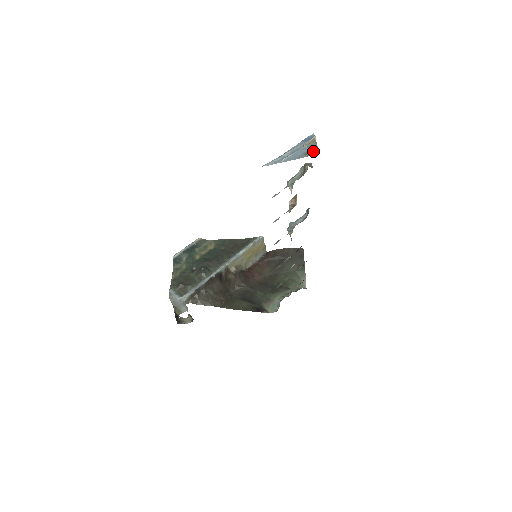
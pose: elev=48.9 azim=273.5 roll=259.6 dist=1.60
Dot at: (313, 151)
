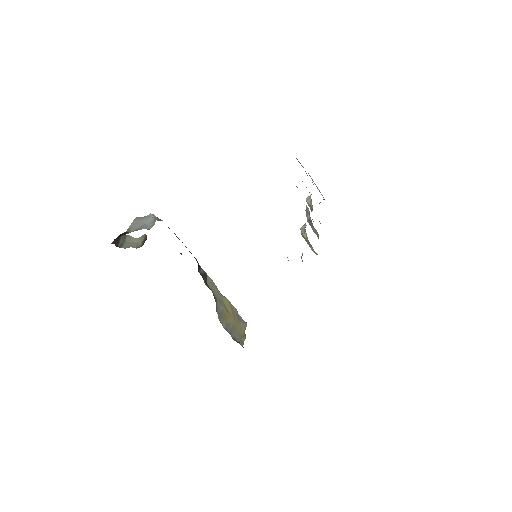
Dot at: occluded
